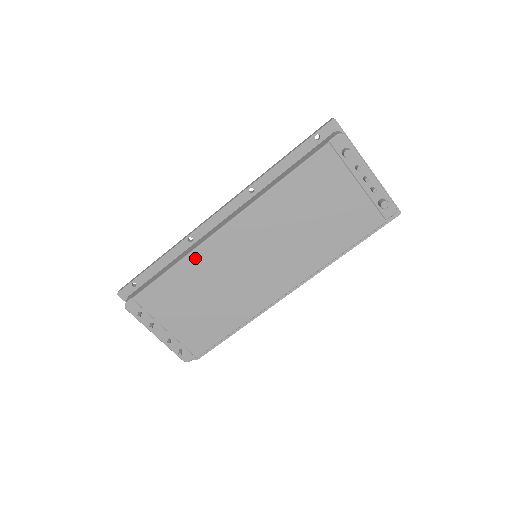
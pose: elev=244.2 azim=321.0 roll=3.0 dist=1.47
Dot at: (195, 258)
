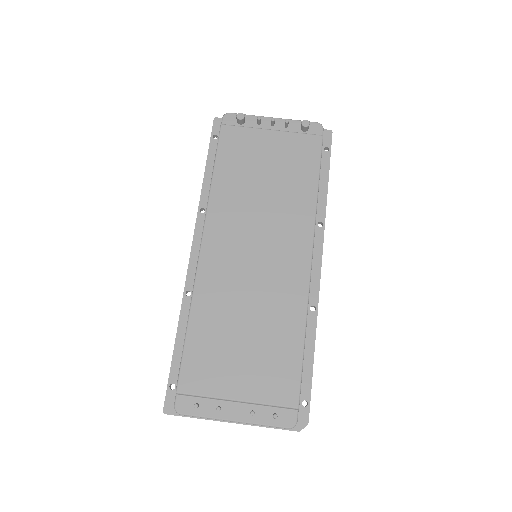
Dot at: (201, 296)
